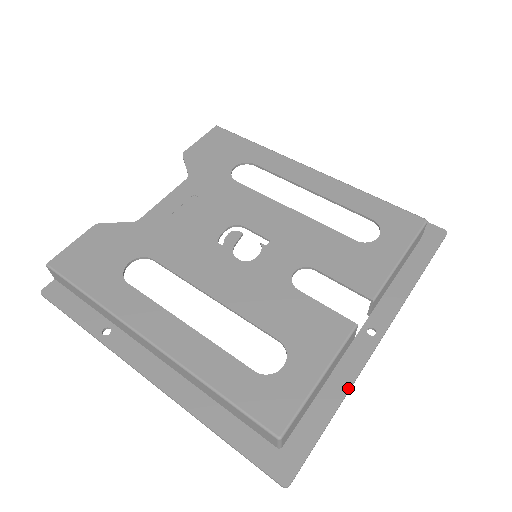
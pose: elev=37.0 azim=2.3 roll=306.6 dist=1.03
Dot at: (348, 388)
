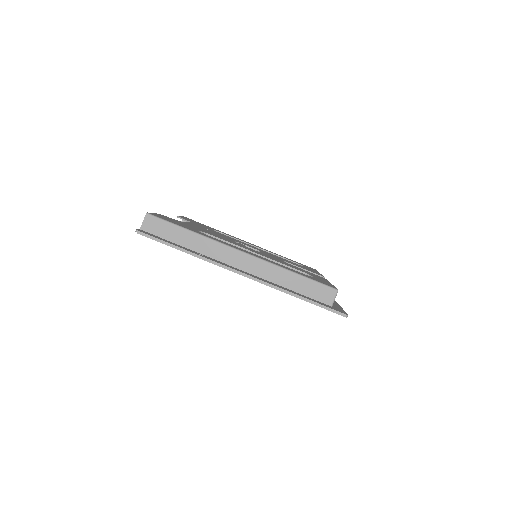
Dot at: (336, 302)
